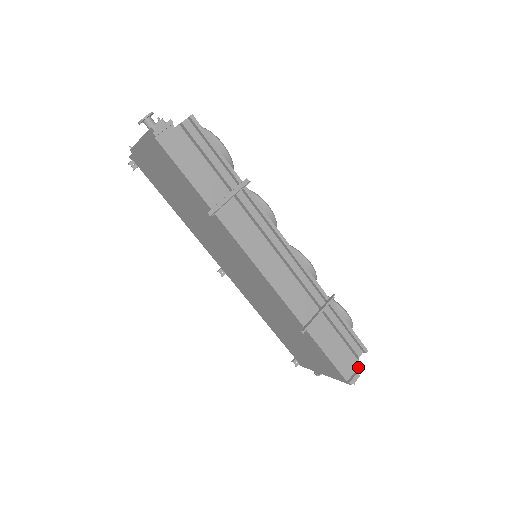
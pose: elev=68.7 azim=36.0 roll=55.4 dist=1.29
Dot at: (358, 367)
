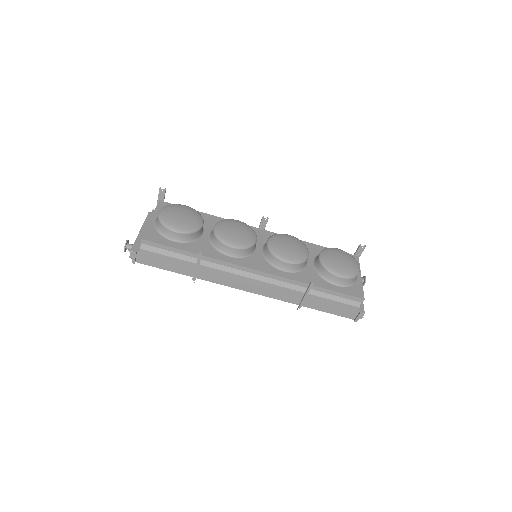
Dot at: (360, 310)
